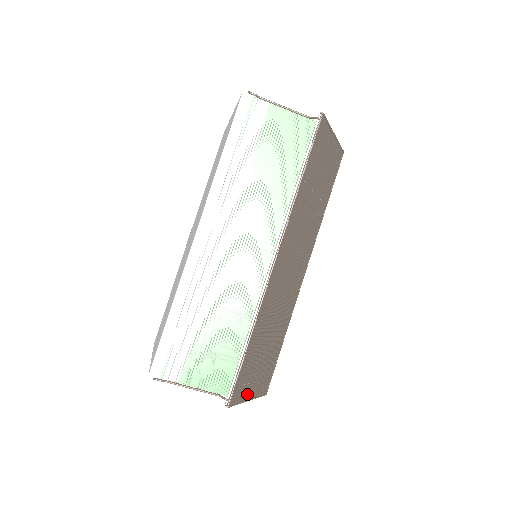
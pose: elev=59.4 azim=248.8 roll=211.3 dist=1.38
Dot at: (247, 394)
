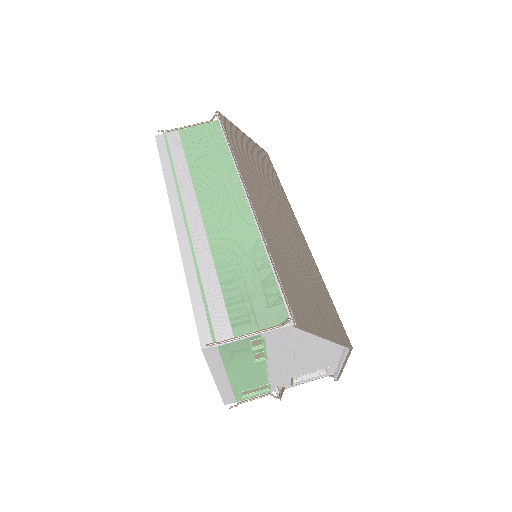
Dot at: (318, 329)
